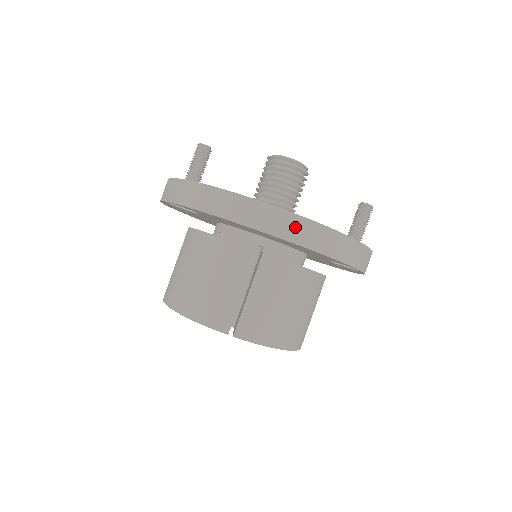
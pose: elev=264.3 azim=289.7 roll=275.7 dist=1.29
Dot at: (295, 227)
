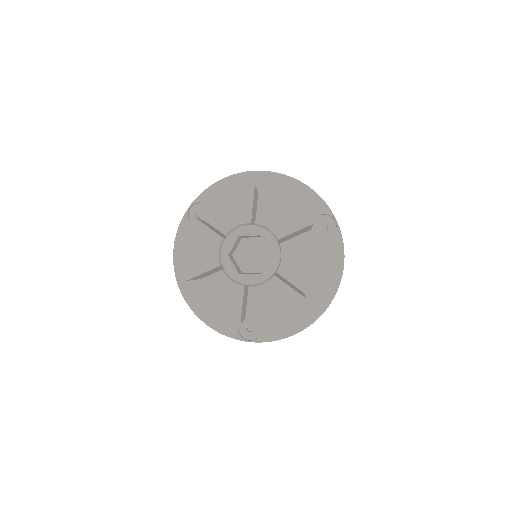
Dot at: occluded
